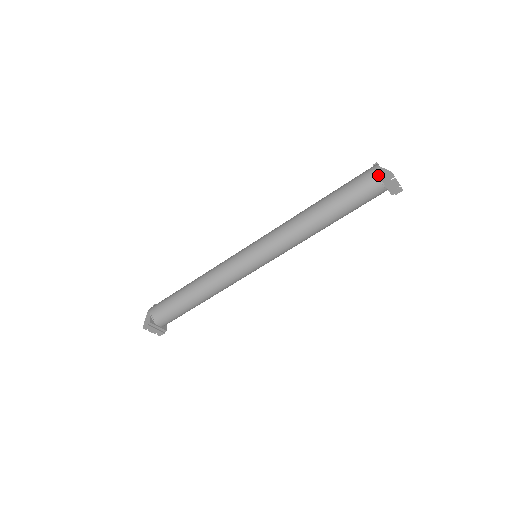
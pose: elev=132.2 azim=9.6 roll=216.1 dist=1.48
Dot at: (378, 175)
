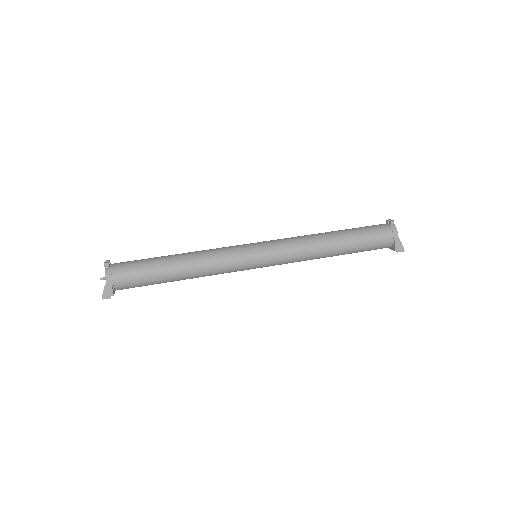
Dot at: (394, 244)
